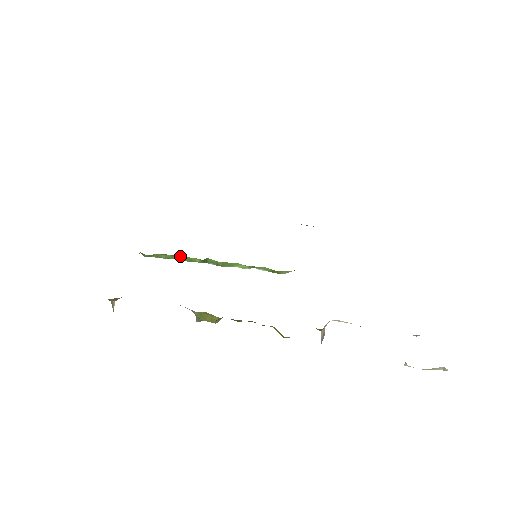
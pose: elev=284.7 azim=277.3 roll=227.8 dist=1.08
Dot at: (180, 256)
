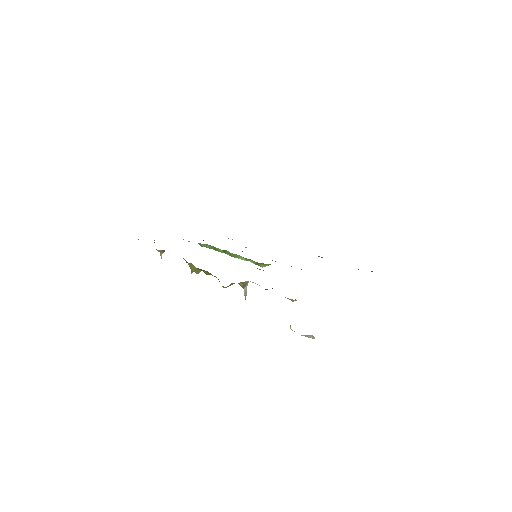
Dot at: (214, 247)
